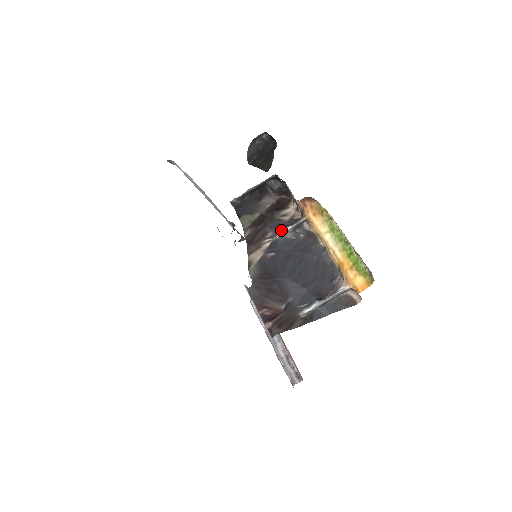
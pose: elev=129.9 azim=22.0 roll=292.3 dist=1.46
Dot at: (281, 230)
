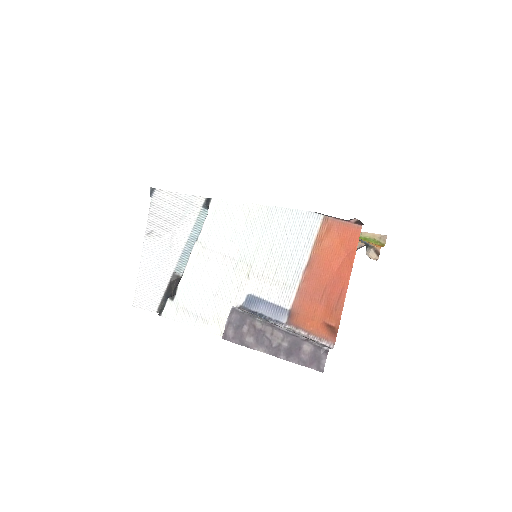
Dot at: occluded
